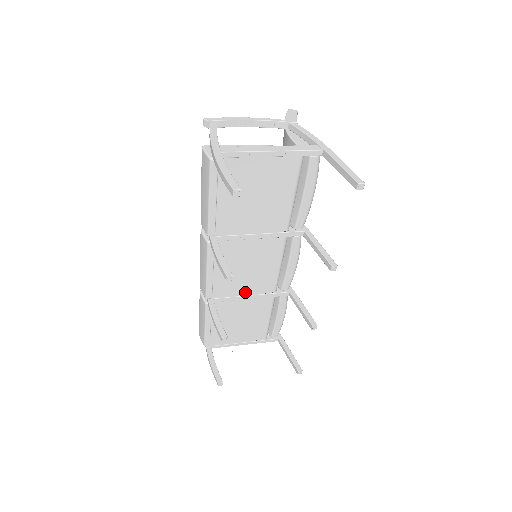
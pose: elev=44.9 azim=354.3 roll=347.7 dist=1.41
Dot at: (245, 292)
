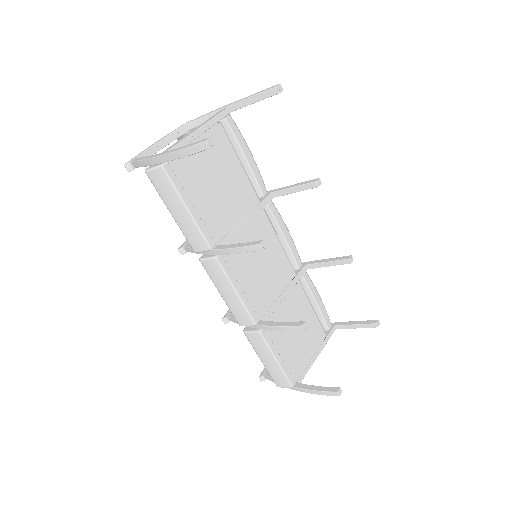
Dot at: (277, 293)
